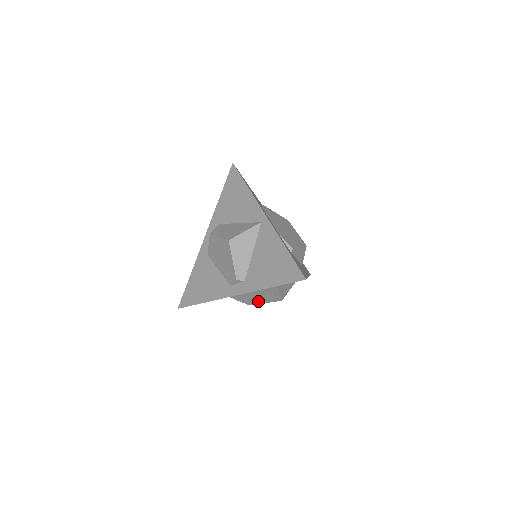
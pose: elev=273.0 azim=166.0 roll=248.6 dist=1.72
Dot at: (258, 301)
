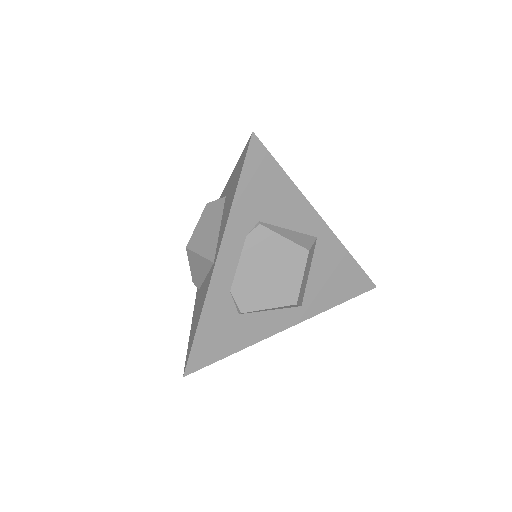
Dot at: occluded
